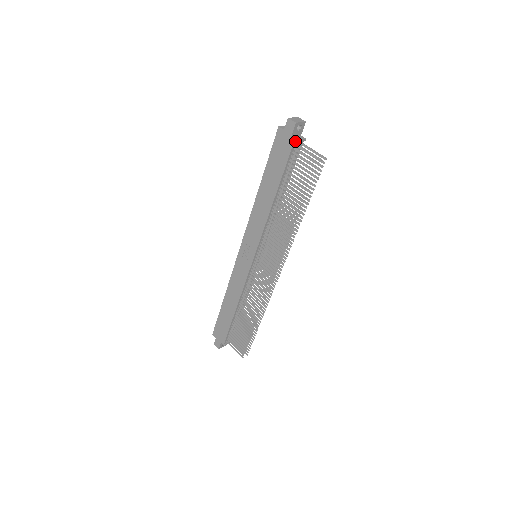
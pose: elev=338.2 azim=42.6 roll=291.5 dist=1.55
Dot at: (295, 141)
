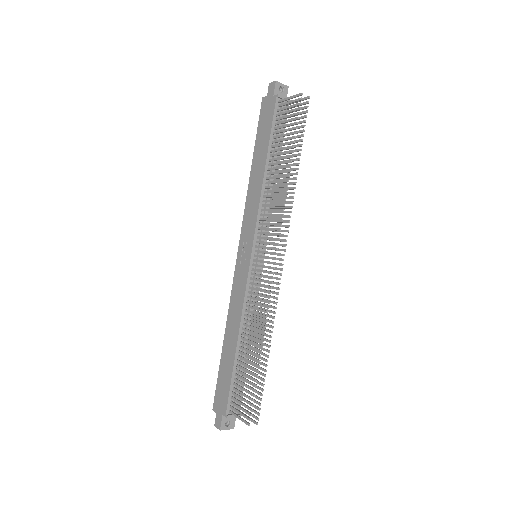
Dot at: (277, 96)
